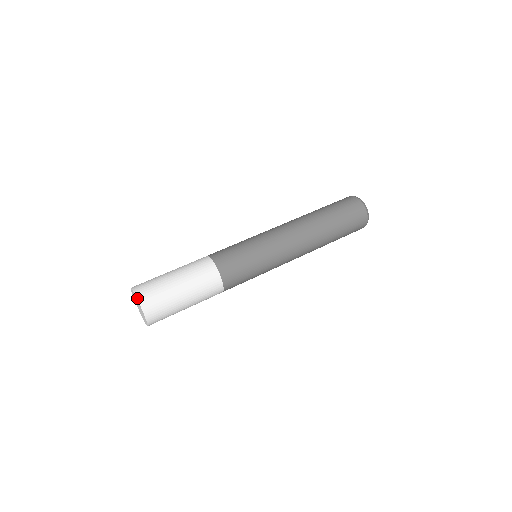
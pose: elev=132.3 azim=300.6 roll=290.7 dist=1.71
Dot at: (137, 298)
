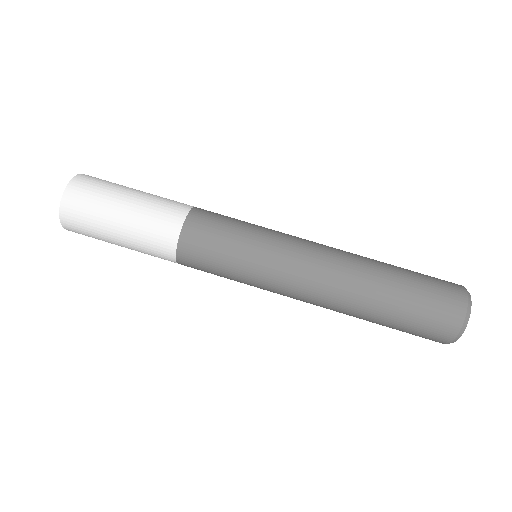
Dot at: (67, 185)
